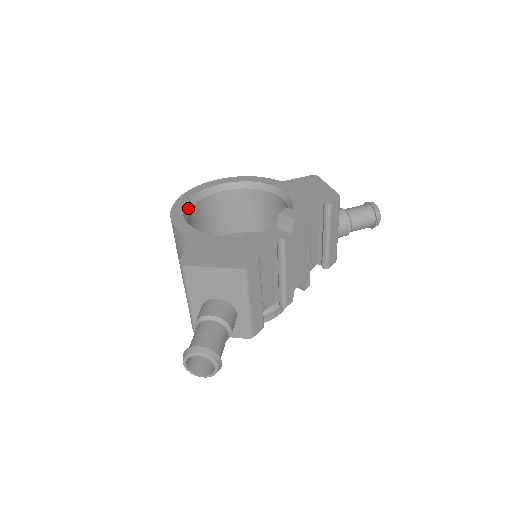
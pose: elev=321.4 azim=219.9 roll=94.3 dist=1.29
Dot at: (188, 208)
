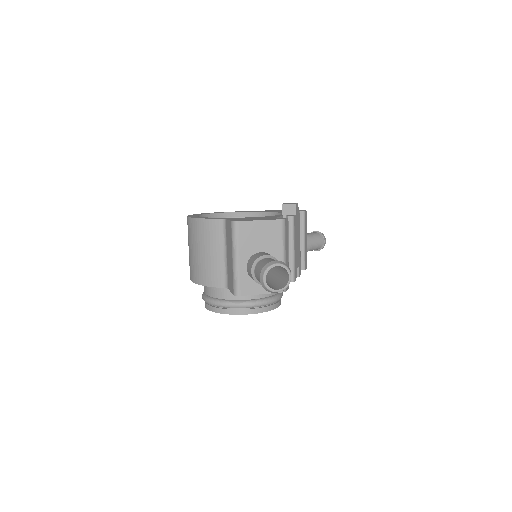
Dot at: occluded
